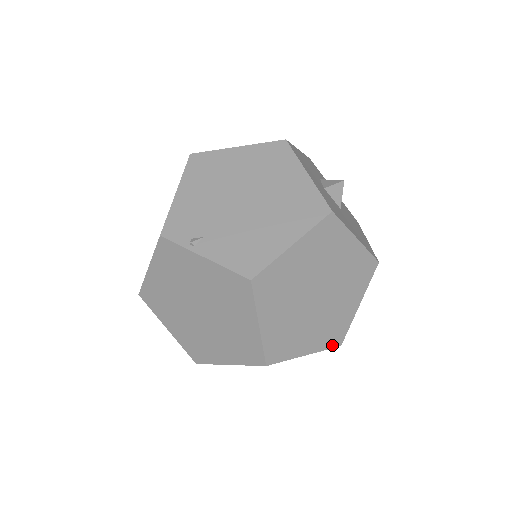
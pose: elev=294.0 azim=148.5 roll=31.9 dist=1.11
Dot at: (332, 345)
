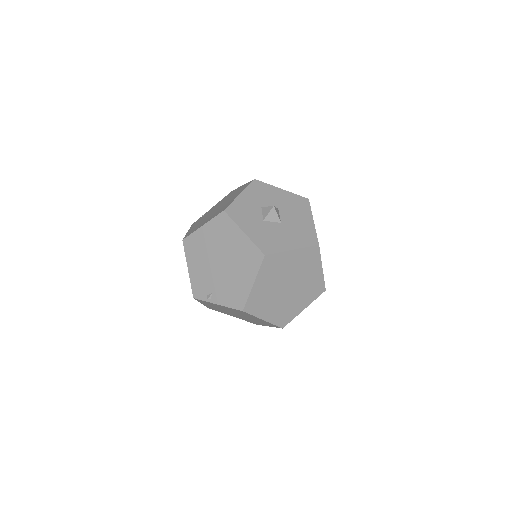
Dot at: (319, 294)
